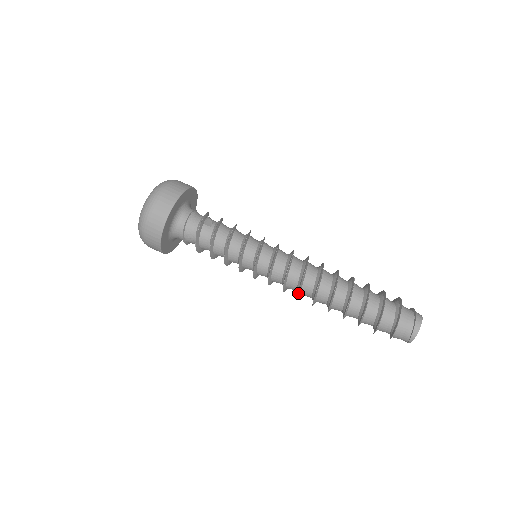
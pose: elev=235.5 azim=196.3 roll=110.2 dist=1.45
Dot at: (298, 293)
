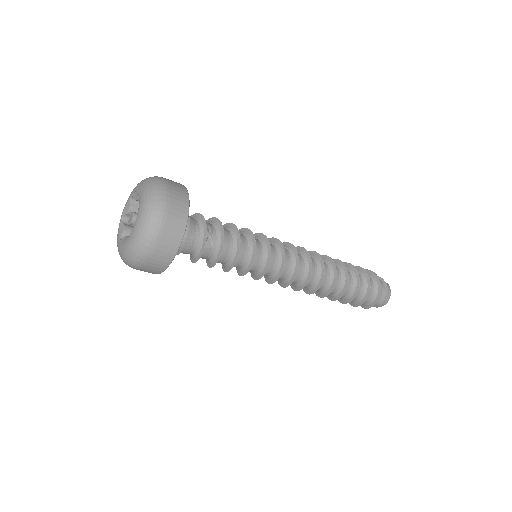
Dot at: (294, 289)
